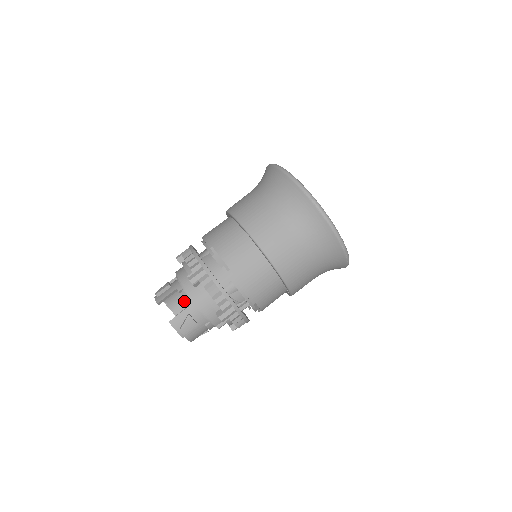
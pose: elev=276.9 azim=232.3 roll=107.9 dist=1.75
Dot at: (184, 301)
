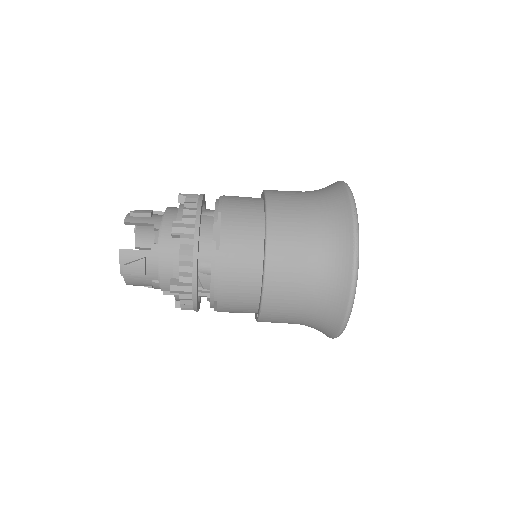
Dot at: occluded
